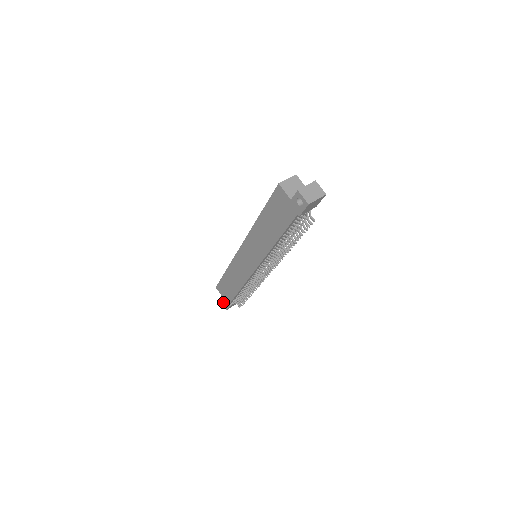
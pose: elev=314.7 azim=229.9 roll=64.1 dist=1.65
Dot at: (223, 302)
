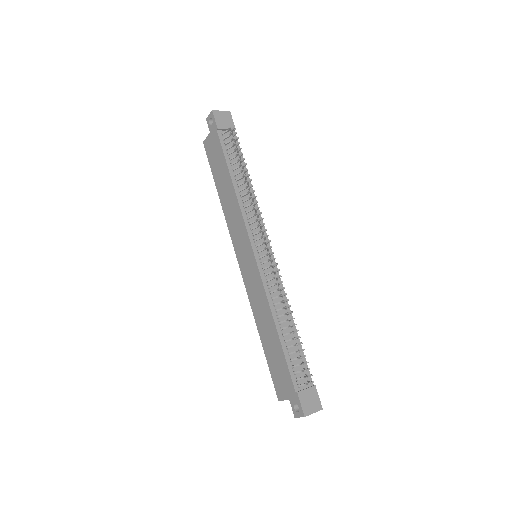
Dot at: (295, 410)
